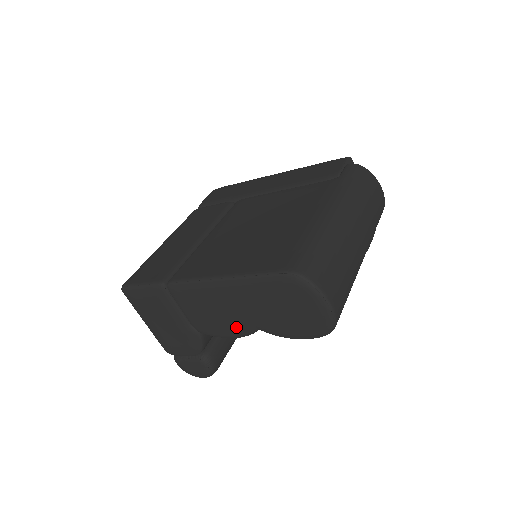
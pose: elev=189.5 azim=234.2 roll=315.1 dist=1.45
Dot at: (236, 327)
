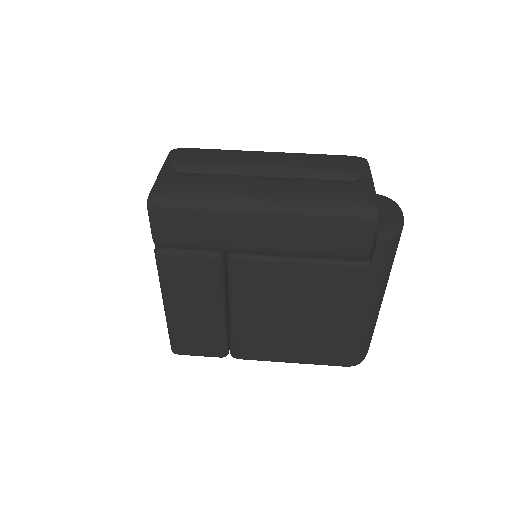
Dot at: occluded
